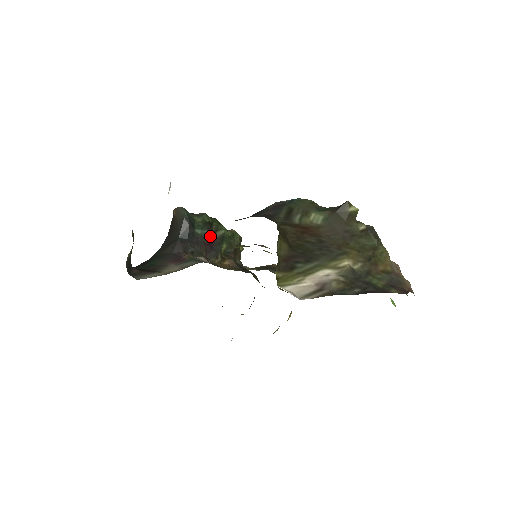
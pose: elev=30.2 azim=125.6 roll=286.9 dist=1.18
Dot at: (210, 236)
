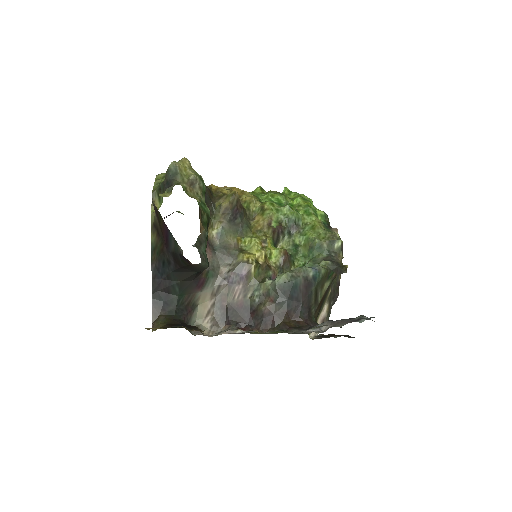
Dot at: occluded
